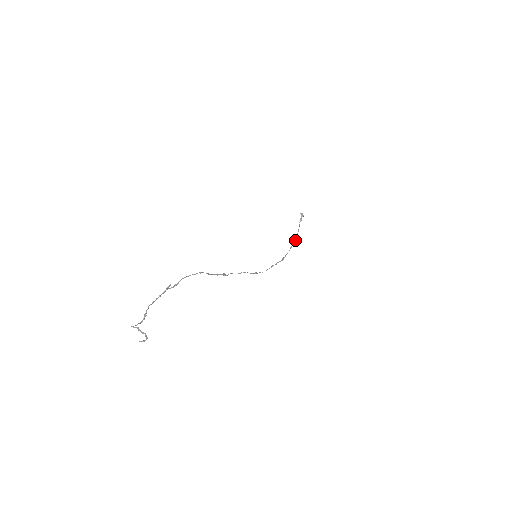
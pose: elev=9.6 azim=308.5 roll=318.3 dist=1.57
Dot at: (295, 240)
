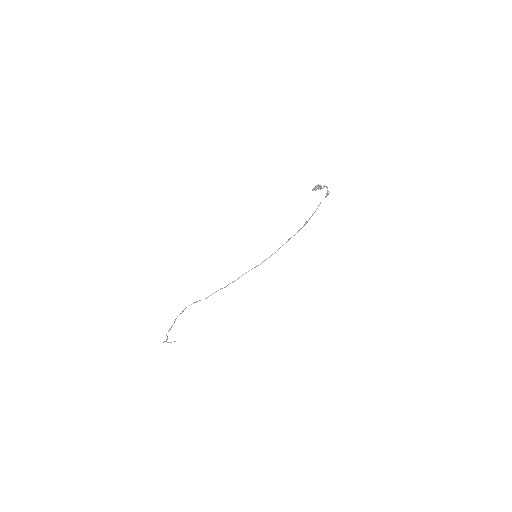
Dot at: (326, 193)
